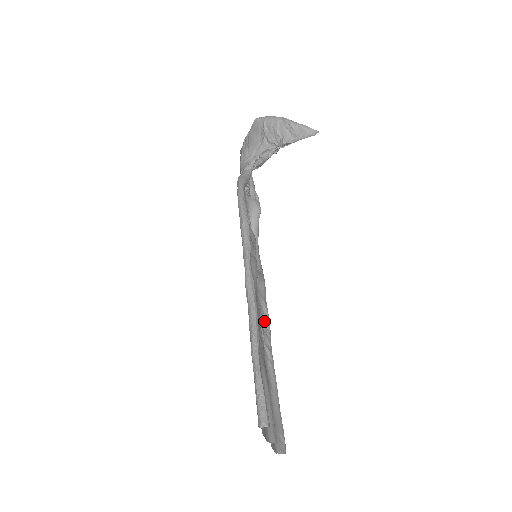
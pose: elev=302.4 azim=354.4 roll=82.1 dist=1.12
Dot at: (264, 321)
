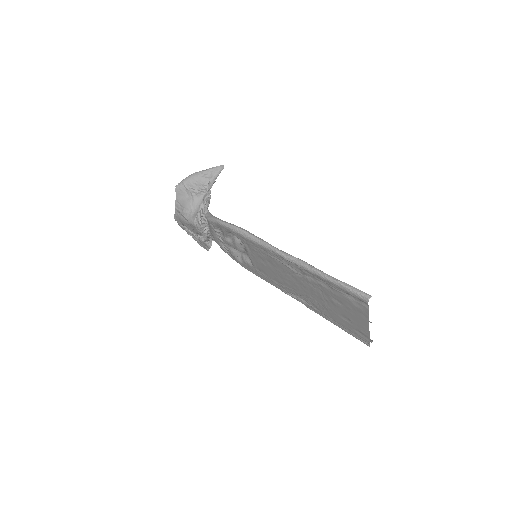
Dot at: occluded
